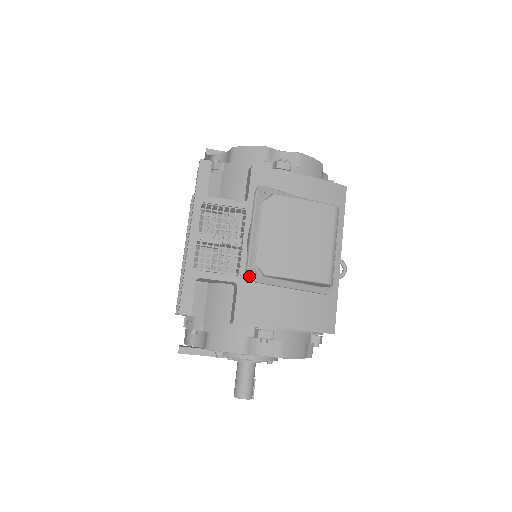
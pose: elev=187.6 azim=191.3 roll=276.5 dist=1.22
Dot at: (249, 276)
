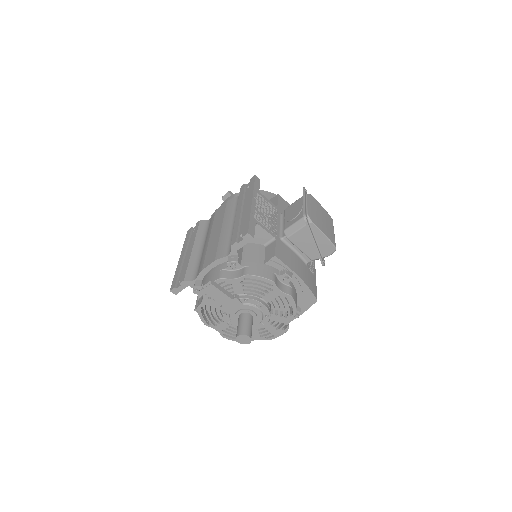
Dot at: (306, 217)
